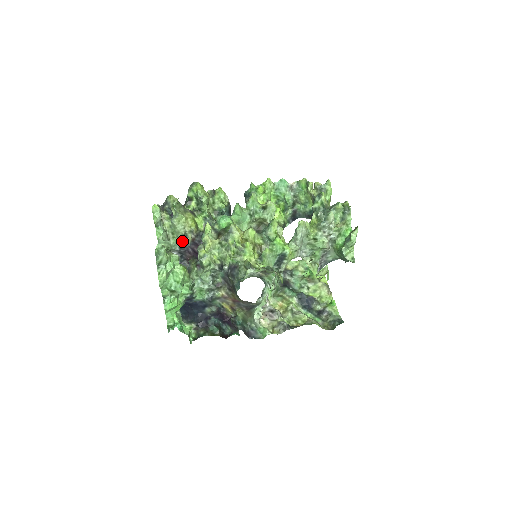
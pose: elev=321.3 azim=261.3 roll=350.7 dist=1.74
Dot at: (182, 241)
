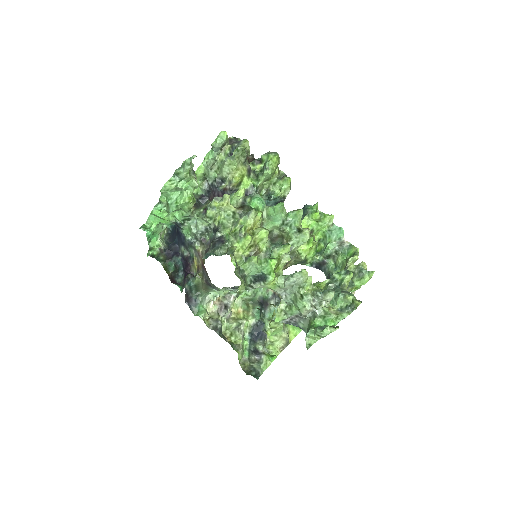
Dot at: (218, 181)
